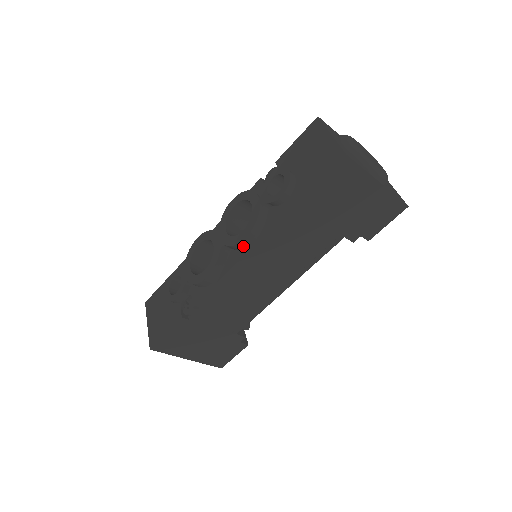
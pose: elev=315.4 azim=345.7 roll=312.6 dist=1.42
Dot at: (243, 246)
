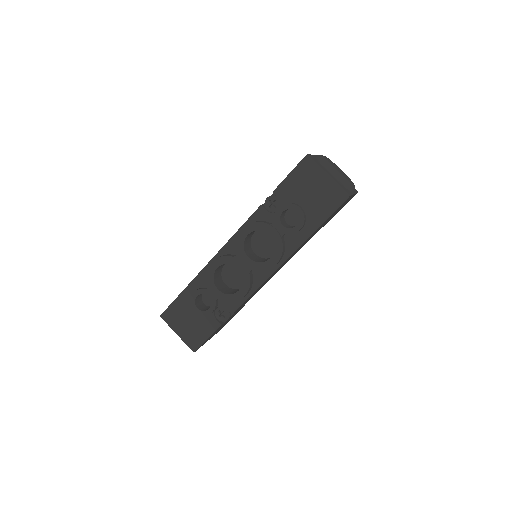
Dot at: (271, 268)
